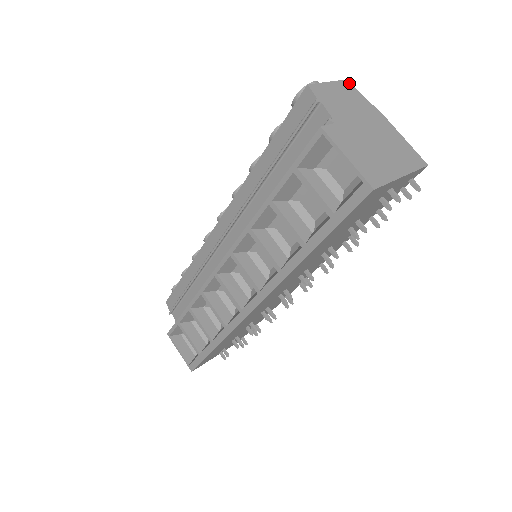
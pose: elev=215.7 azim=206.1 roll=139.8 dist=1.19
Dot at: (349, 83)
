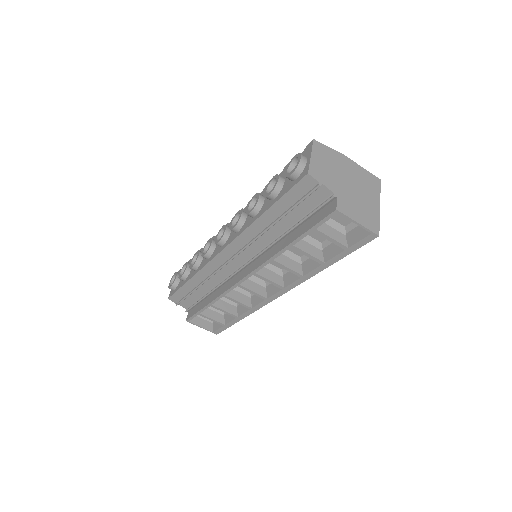
Dot at: (317, 141)
